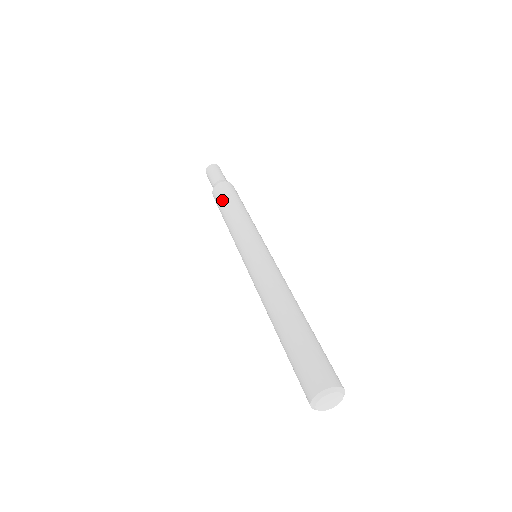
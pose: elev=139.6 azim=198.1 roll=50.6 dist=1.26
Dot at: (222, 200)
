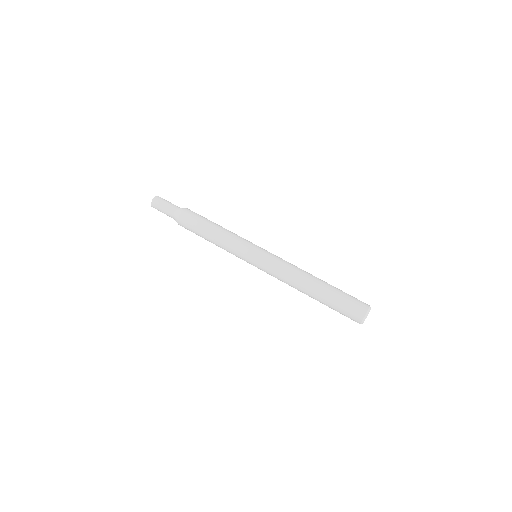
Dot at: (202, 220)
